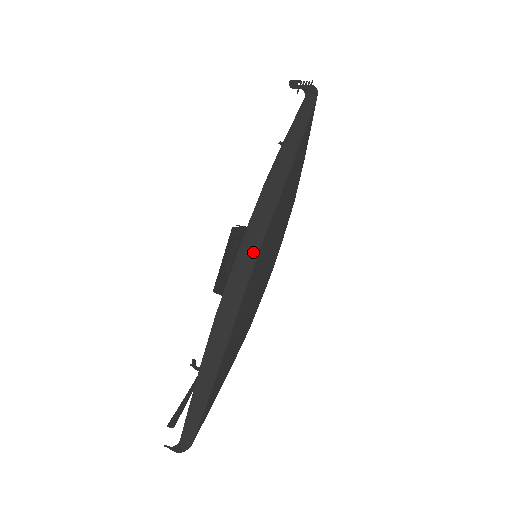
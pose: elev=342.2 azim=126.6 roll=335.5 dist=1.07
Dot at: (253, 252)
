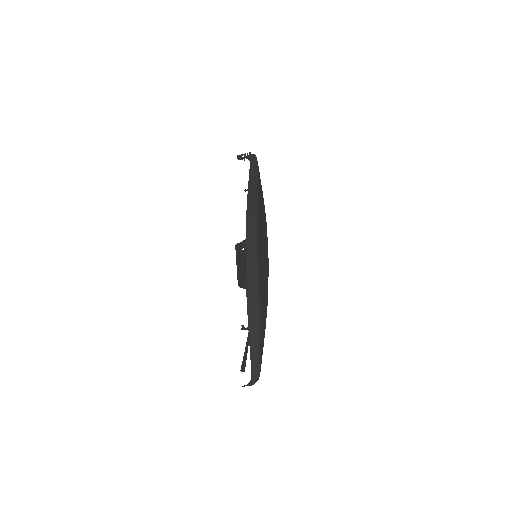
Dot at: (255, 251)
